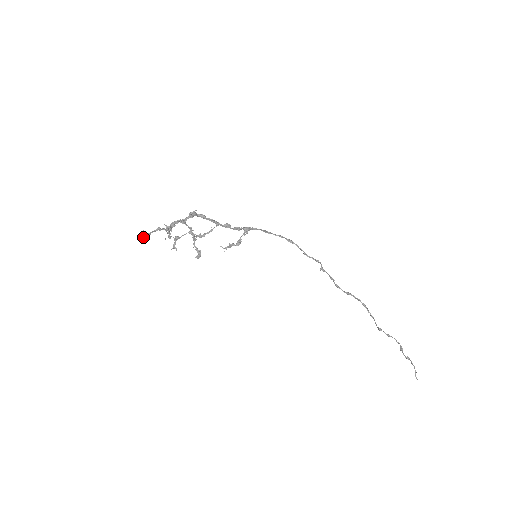
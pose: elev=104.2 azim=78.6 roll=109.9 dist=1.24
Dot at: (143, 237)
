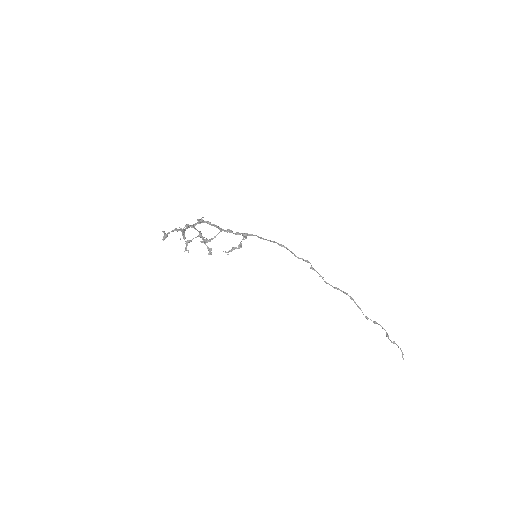
Dot at: (164, 236)
